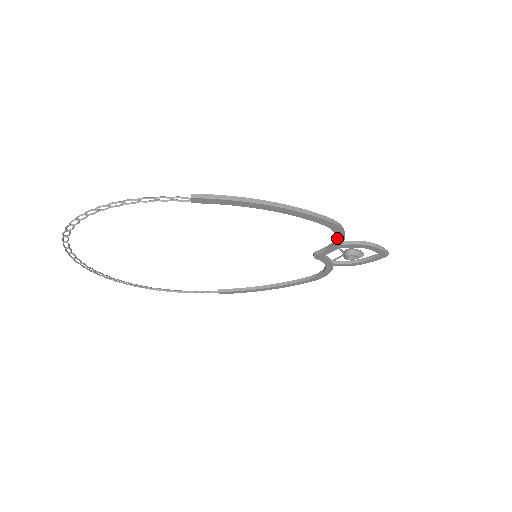
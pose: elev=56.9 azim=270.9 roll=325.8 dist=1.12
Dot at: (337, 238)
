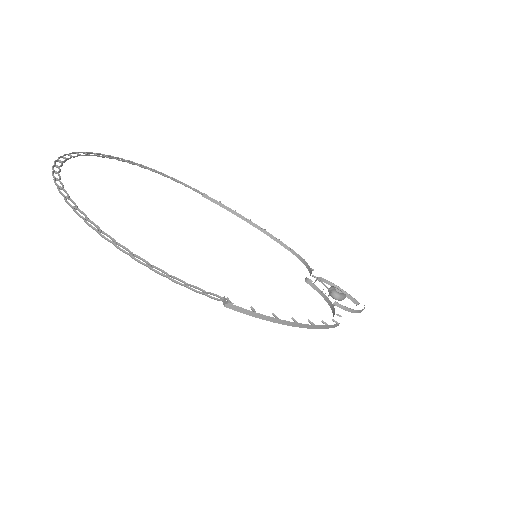
Dot at: (332, 310)
